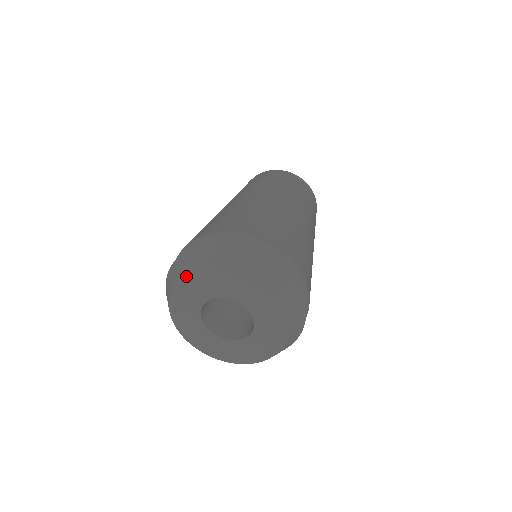
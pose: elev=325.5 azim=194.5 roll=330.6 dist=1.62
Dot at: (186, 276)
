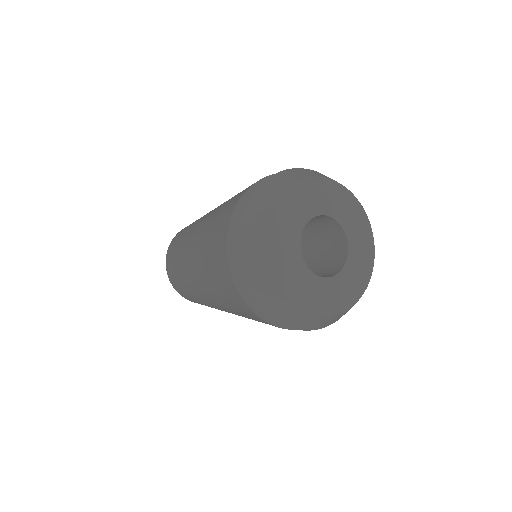
Dot at: (294, 185)
